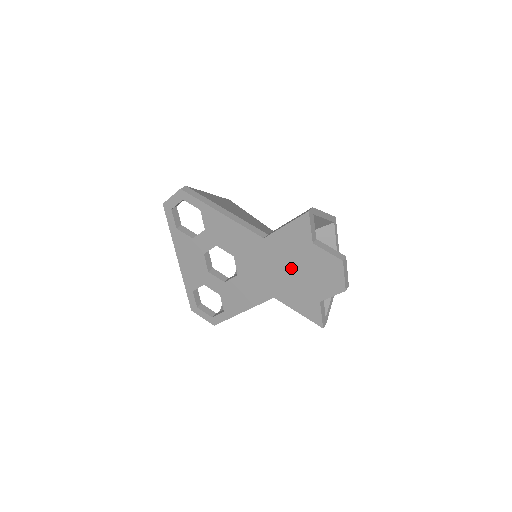
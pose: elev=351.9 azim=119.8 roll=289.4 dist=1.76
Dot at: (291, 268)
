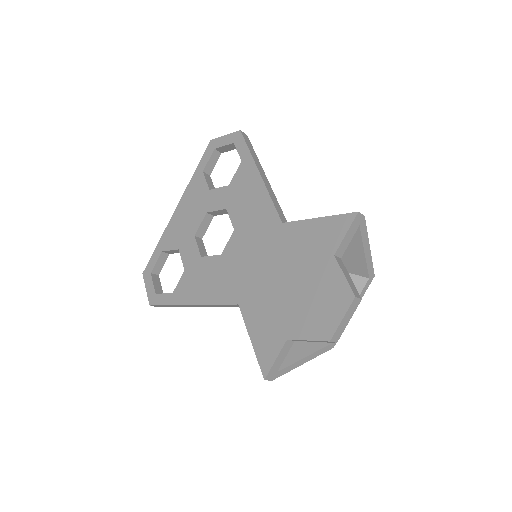
Dot at: (286, 275)
